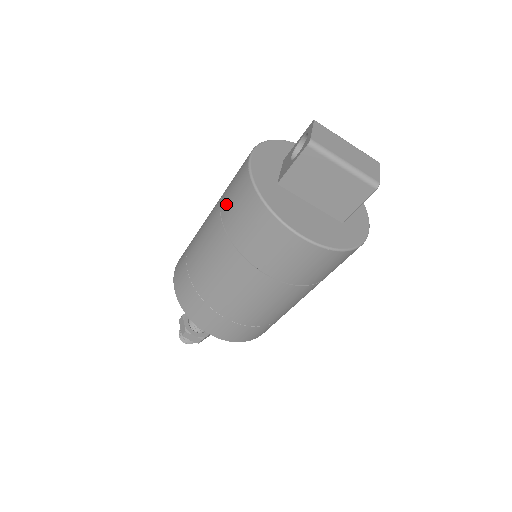
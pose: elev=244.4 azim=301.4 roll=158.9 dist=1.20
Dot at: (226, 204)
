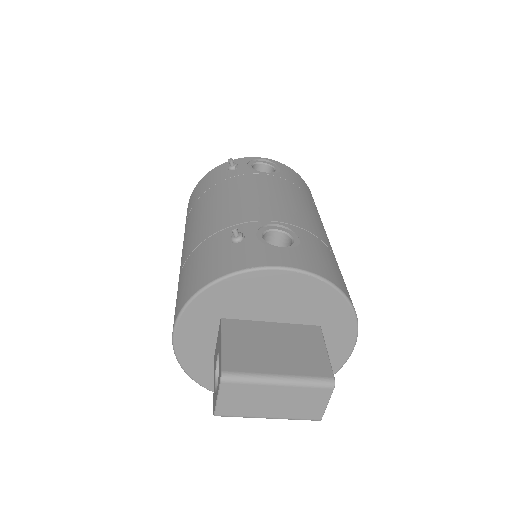
Dot at: occluded
